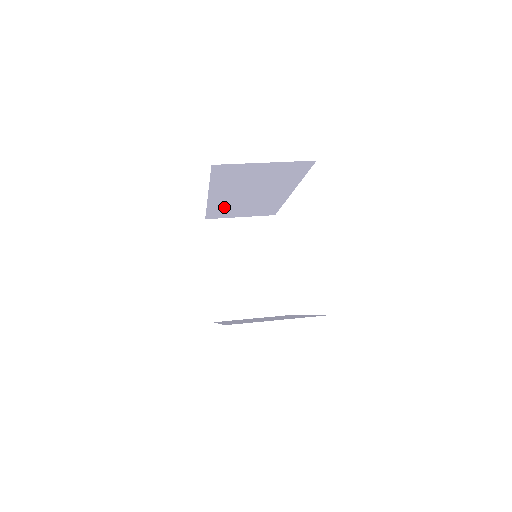
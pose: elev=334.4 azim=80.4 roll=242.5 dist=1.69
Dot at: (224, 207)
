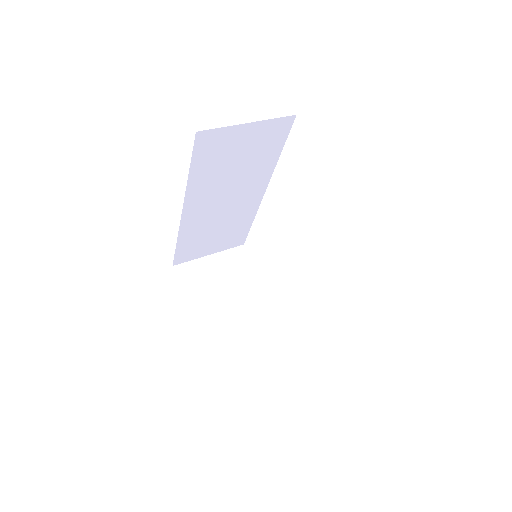
Dot at: (196, 233)
